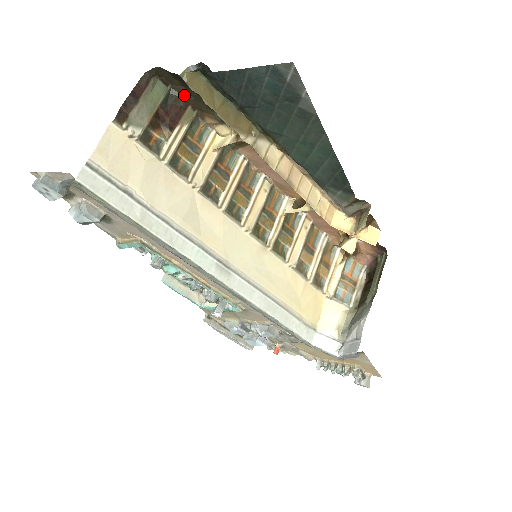
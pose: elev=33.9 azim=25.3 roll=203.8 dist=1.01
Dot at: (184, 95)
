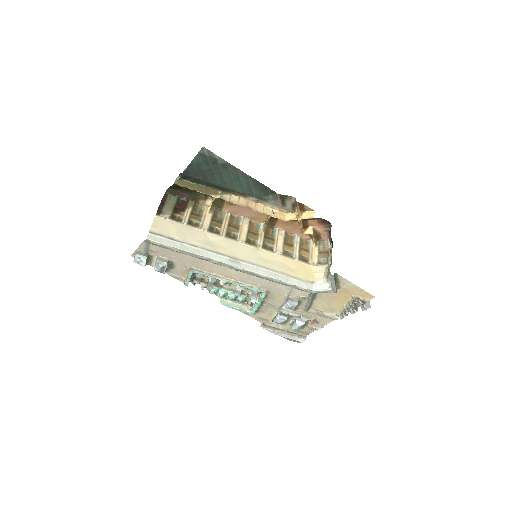
Dot at: (185, 196)
